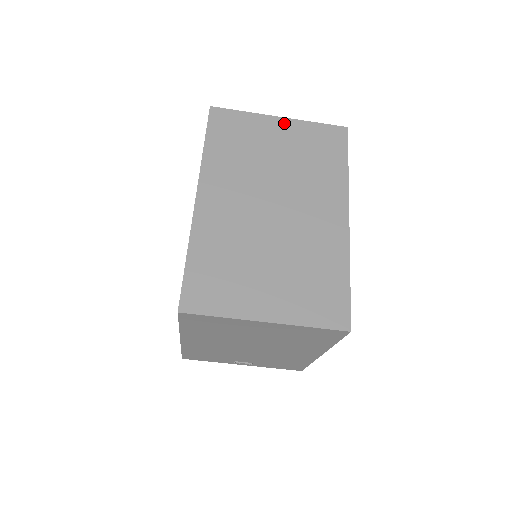
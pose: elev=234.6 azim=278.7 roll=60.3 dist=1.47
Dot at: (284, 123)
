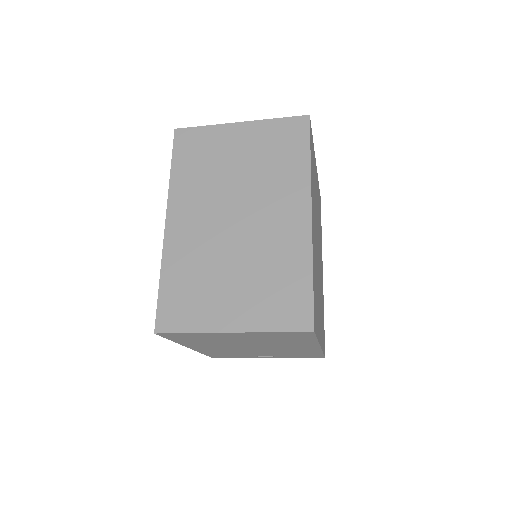
Dot at: (244, 128)
